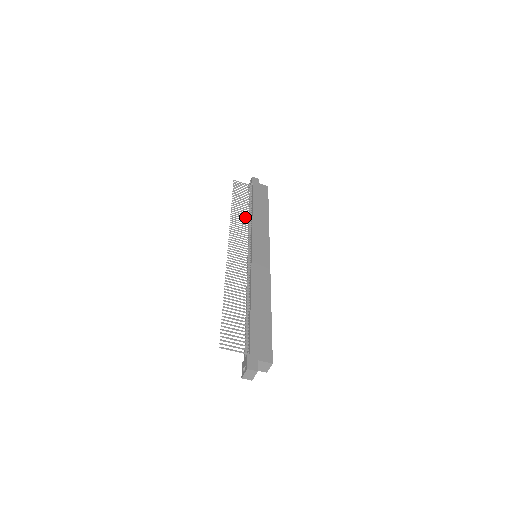
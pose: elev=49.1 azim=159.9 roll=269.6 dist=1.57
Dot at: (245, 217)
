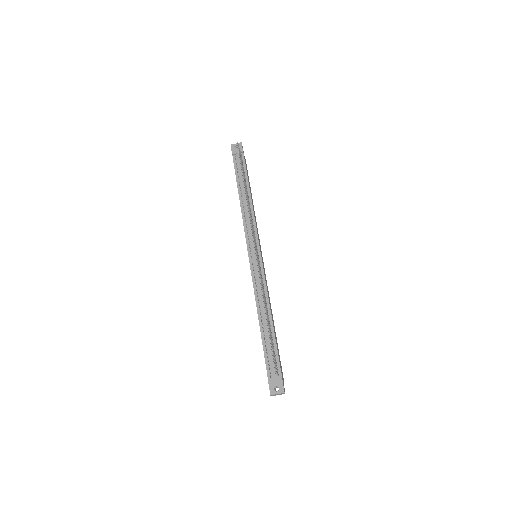
Dot at: occluded
